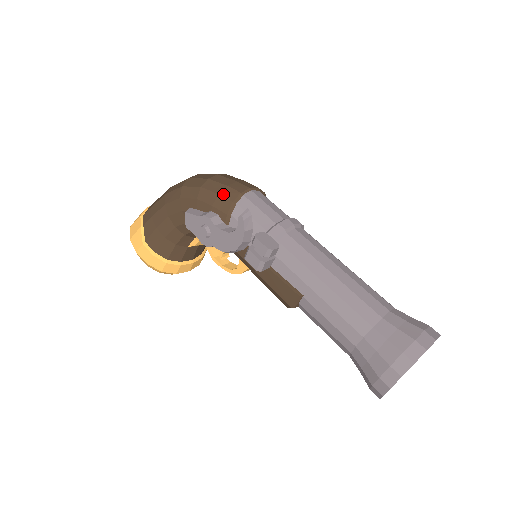
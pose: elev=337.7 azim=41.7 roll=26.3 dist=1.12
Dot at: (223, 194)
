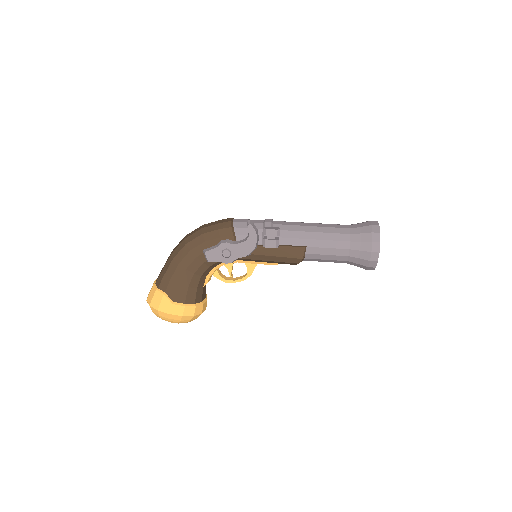
Dot at: (222, 227)
